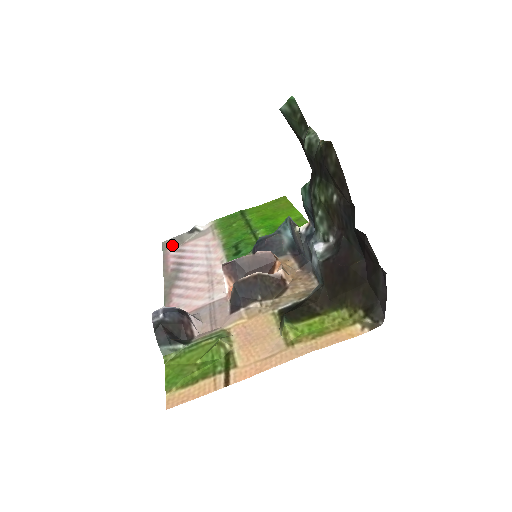
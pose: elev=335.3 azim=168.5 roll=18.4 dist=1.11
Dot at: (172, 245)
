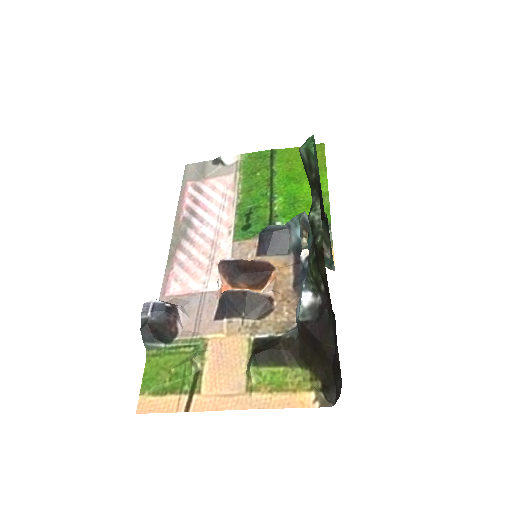
Dot at: (193, 176)
